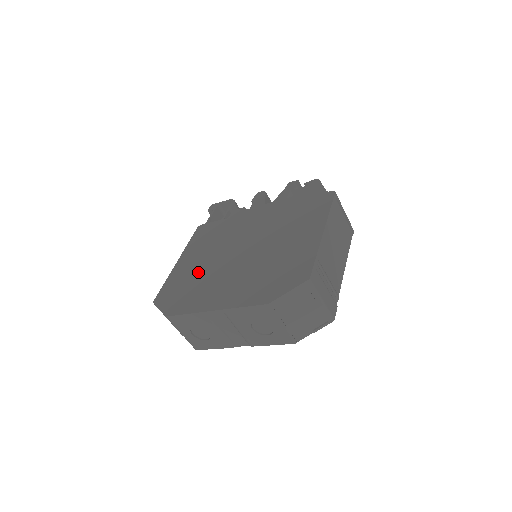
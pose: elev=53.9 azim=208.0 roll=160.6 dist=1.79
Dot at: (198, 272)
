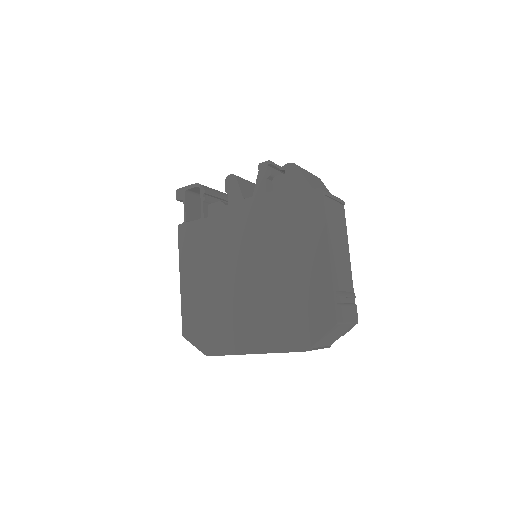
Dot at: (212, 300)
